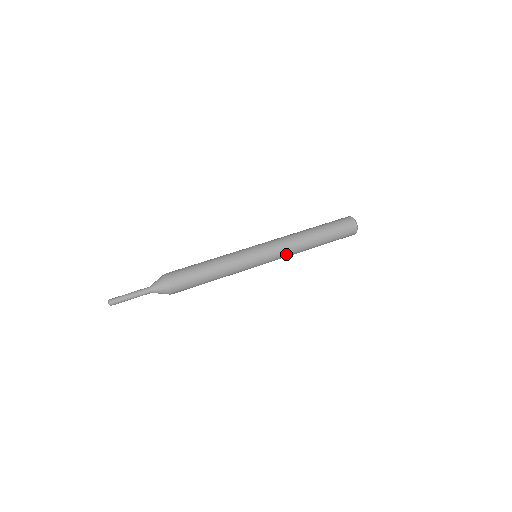
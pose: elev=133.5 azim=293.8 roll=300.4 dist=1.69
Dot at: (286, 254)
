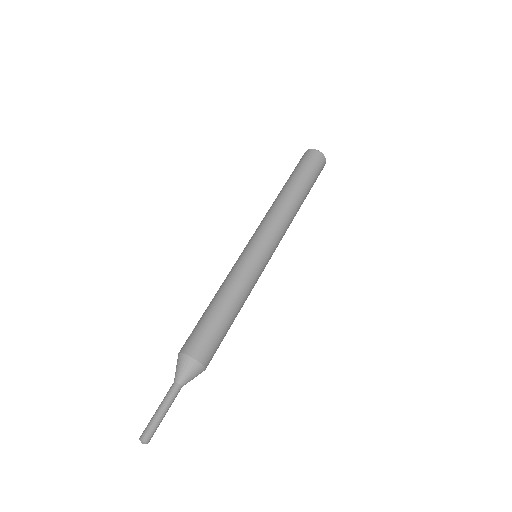
Dot at: occluded
